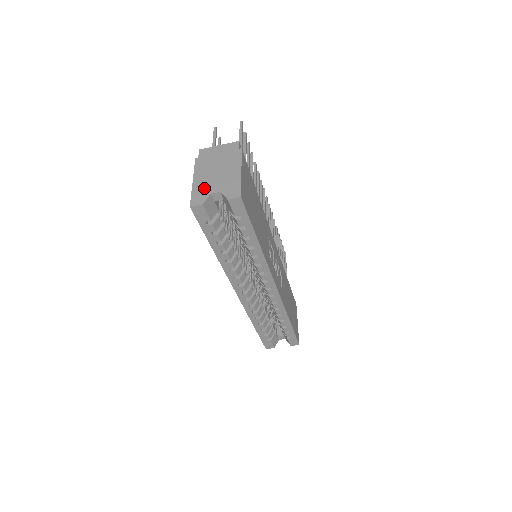
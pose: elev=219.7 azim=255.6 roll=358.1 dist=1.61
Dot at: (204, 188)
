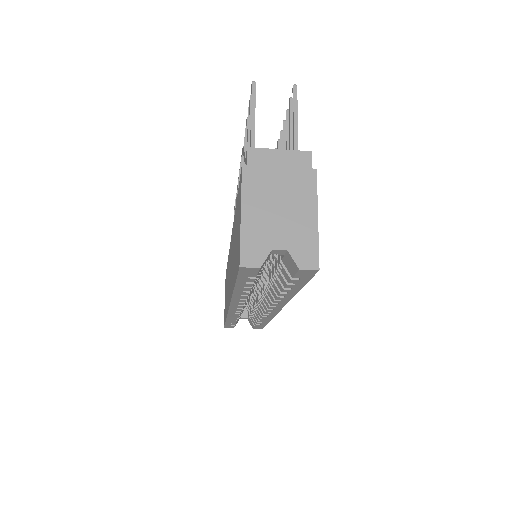
Dot at: (261, 235)
